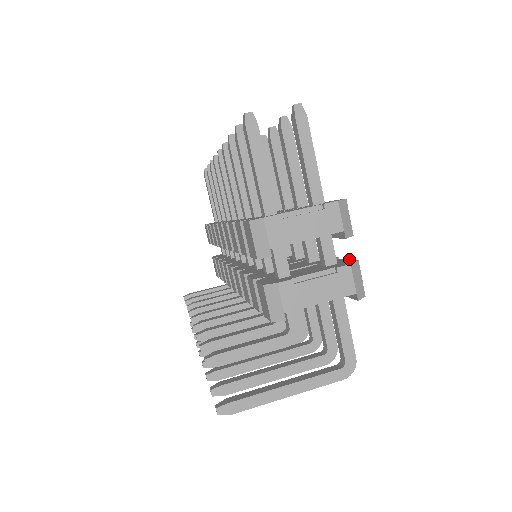
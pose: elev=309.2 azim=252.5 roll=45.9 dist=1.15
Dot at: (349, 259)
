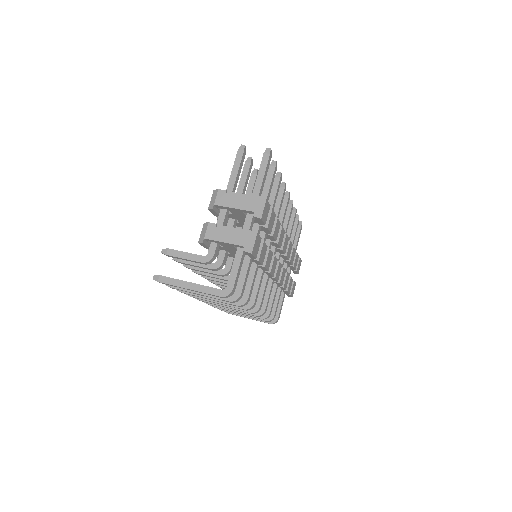
Dot at: (259, 235)
